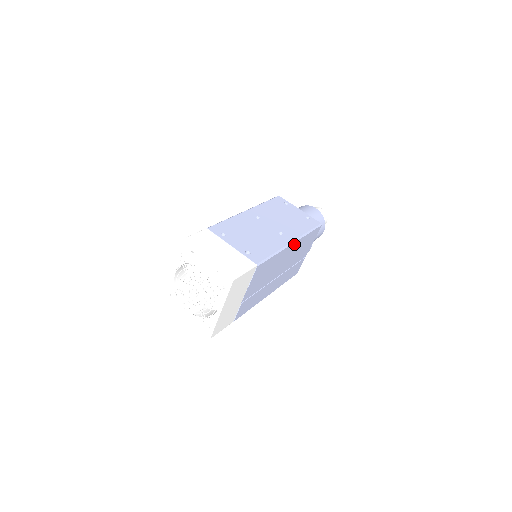
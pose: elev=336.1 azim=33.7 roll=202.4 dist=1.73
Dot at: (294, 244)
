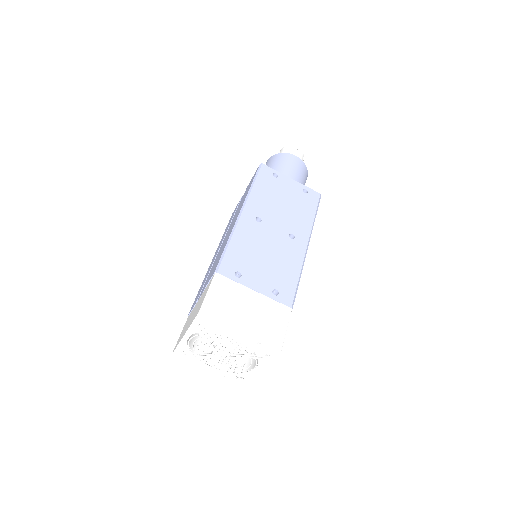
Dot at: occluded
